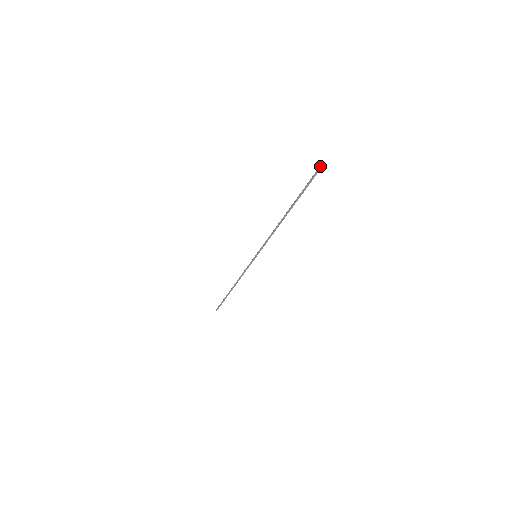
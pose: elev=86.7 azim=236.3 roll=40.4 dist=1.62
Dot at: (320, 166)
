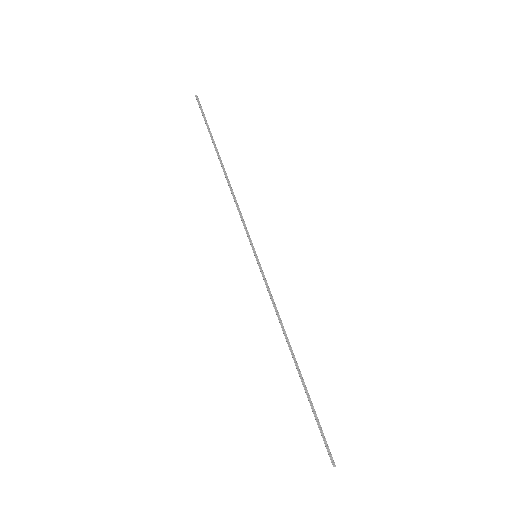
Dot at: (195, 96)
